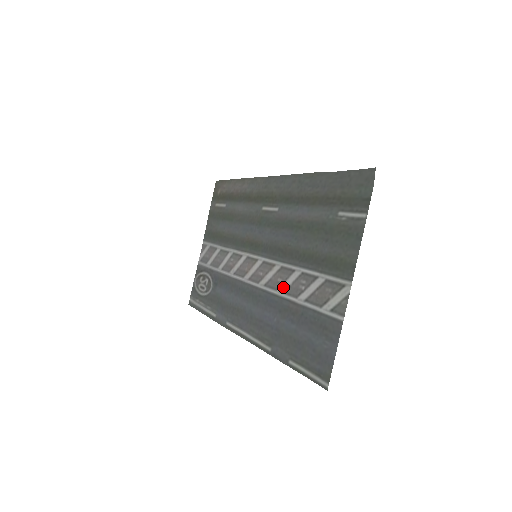
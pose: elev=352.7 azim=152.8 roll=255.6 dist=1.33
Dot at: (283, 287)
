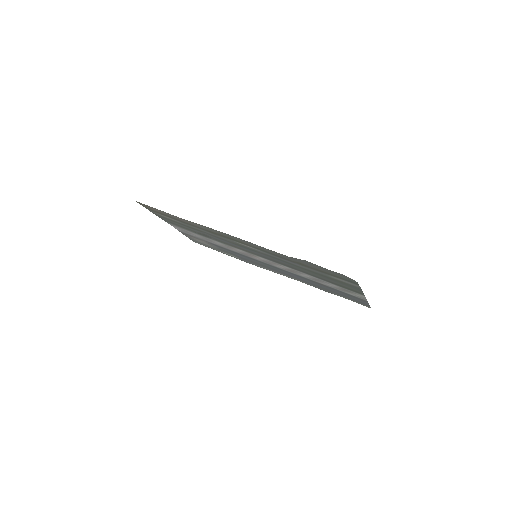
Dot at: occluded
